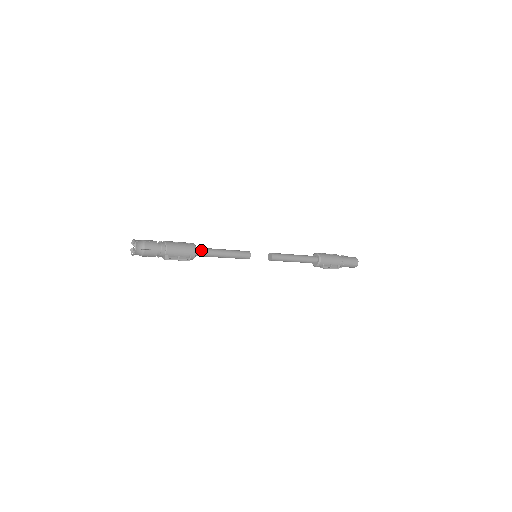
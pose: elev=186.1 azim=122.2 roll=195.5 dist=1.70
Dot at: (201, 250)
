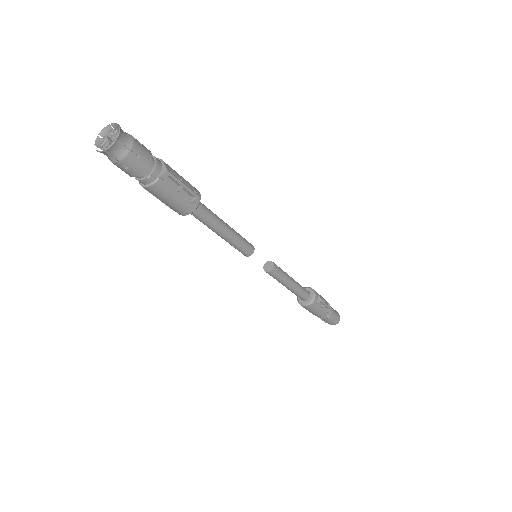
Dot at: (200, 202)
